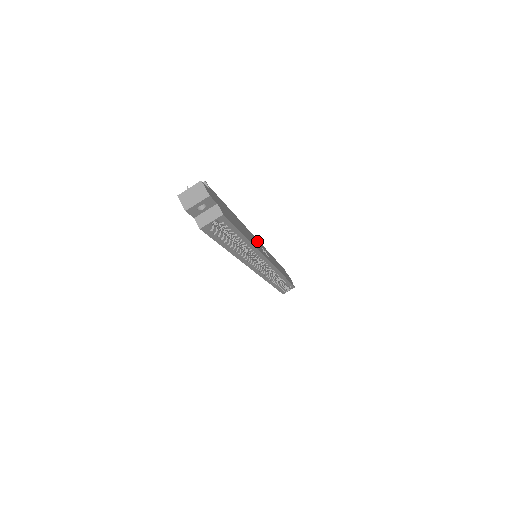
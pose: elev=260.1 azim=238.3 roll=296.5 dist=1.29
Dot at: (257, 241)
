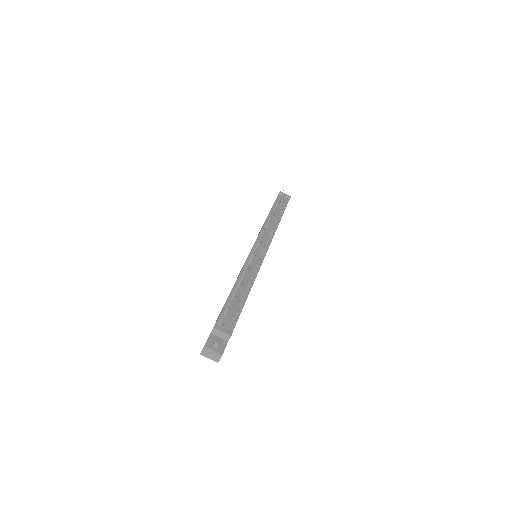
Dot at: occluded
